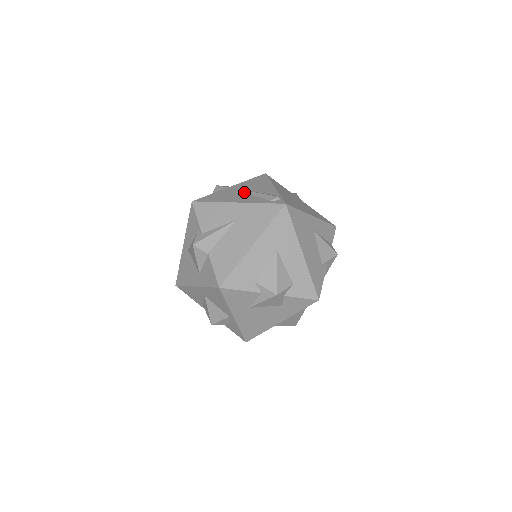
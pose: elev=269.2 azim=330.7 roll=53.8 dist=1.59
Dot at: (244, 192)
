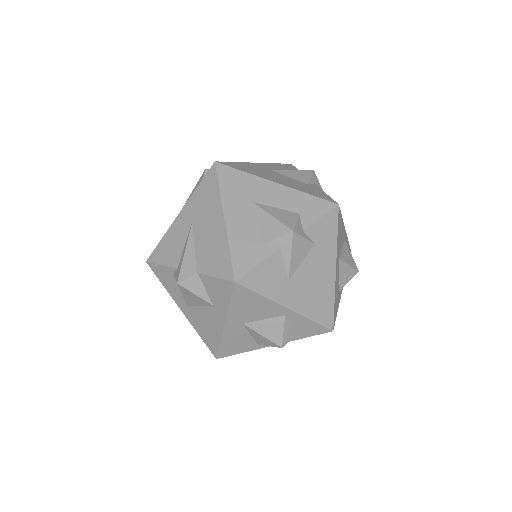
Dot at: occluded
